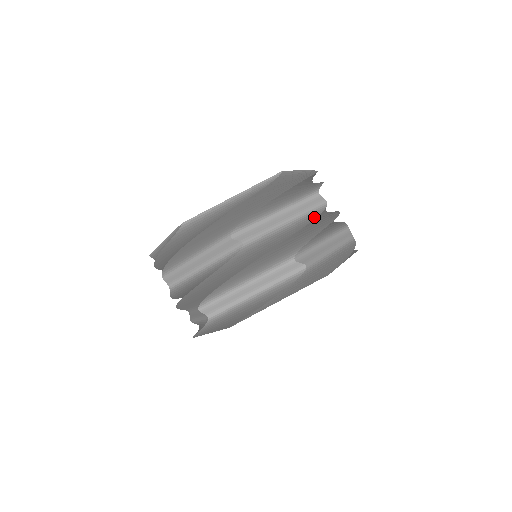
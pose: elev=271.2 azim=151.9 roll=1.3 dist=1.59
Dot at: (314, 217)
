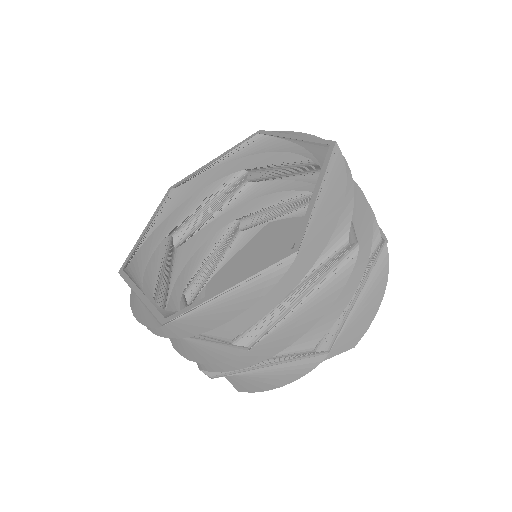
Dot at: (220, 359)
